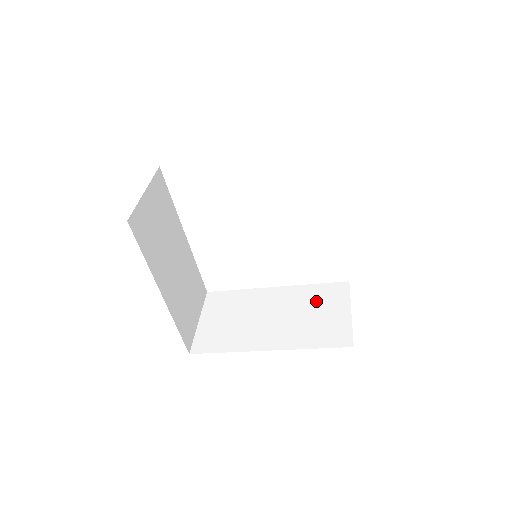
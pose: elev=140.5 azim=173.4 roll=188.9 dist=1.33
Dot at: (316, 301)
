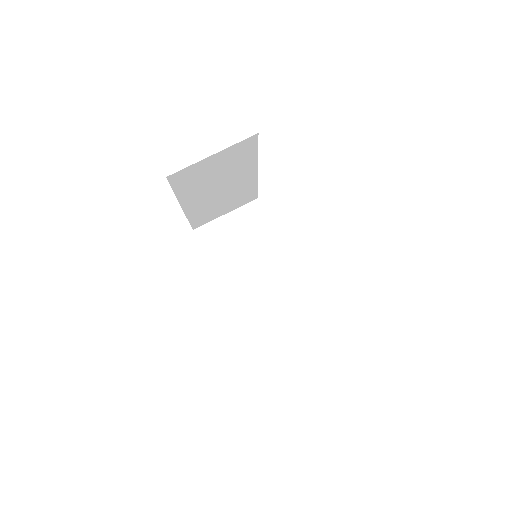
Dot at: (287, 298)
